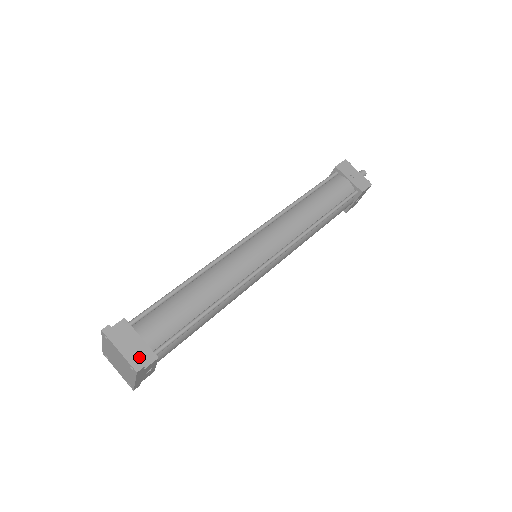
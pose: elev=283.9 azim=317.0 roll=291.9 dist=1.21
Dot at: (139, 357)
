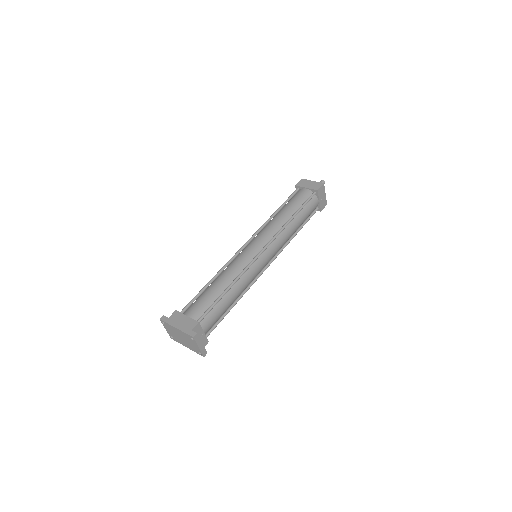
Dot at: occluded
